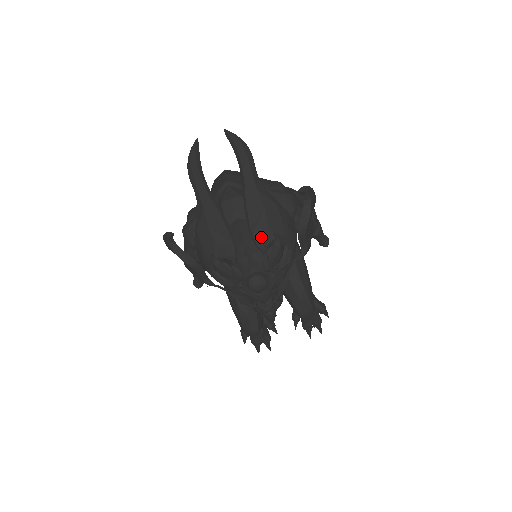
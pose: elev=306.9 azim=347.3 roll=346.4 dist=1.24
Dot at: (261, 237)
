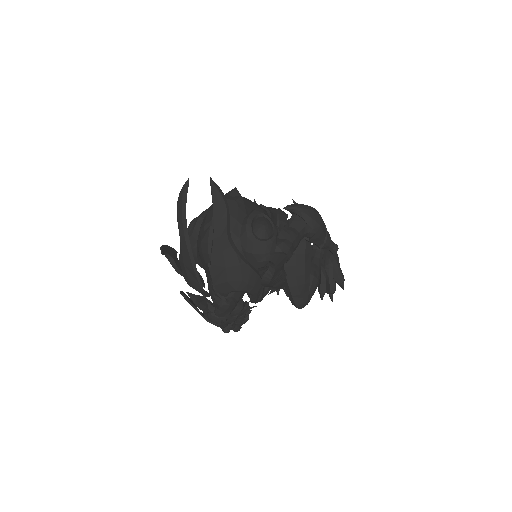
Dot at: (221, 288)
